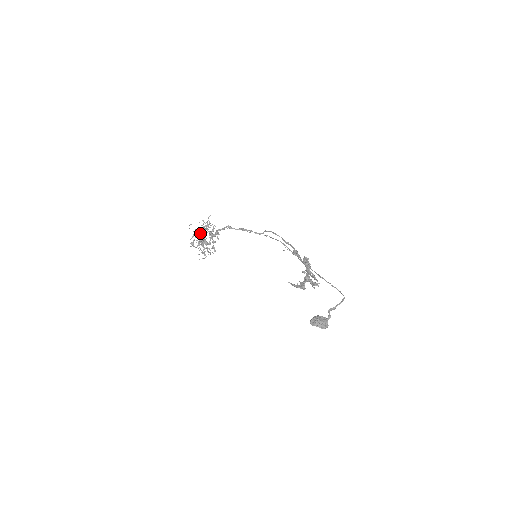
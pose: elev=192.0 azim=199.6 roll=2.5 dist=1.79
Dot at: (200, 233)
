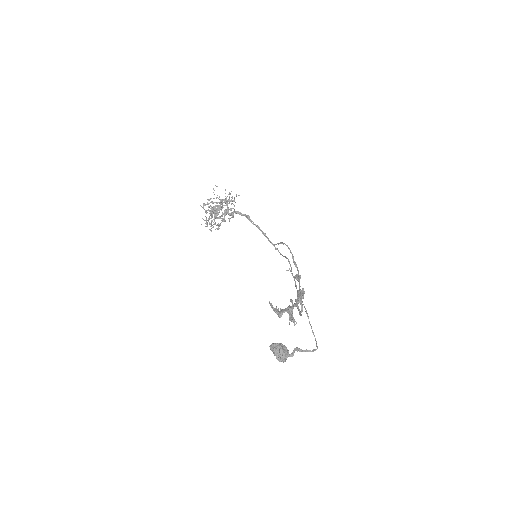
Dot at: (219, 202)
